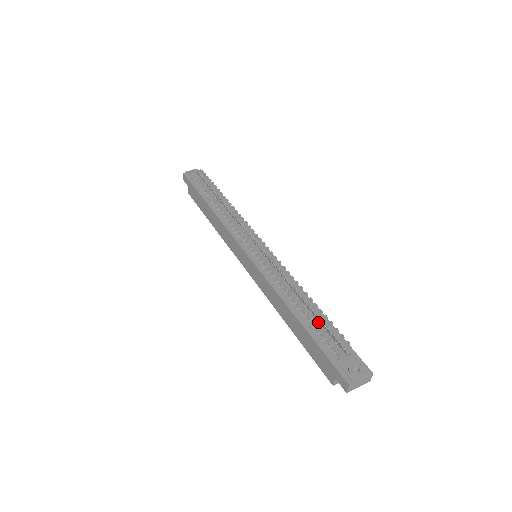
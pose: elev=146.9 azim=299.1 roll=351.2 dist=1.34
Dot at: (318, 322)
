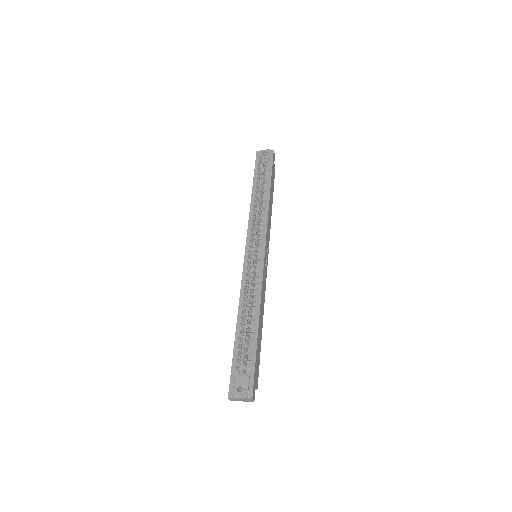
Dot at: (242, 339)
